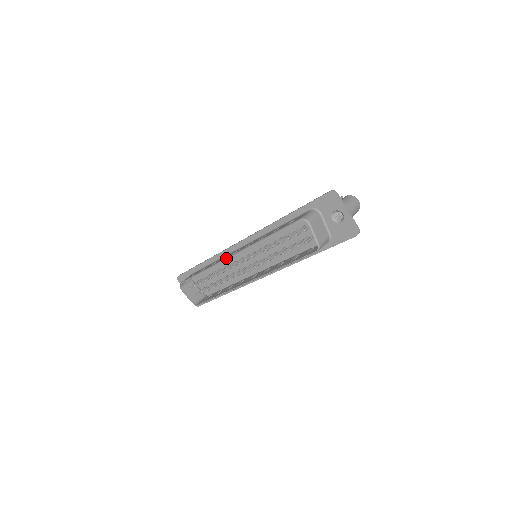
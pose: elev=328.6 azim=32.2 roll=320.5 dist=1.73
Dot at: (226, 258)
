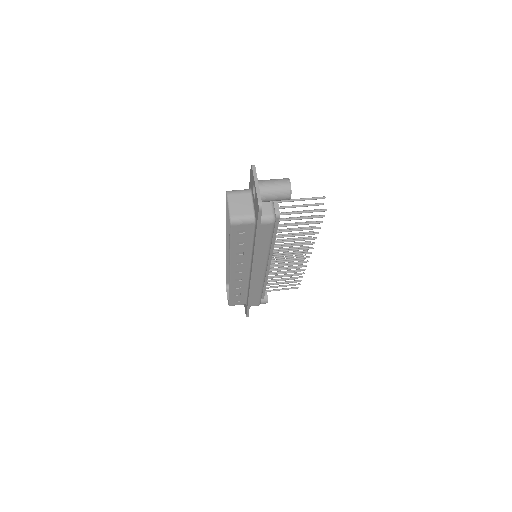
Dot at: (226, 249)
